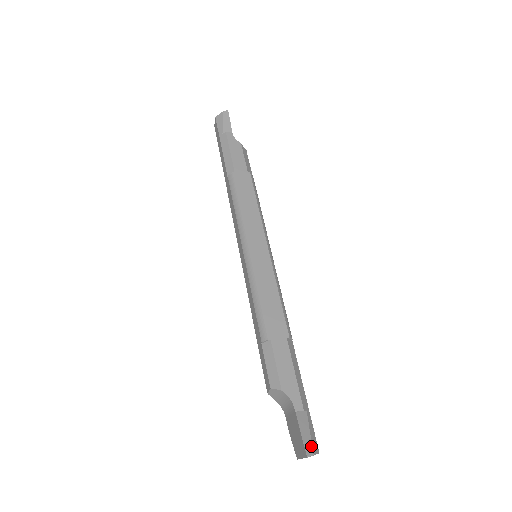
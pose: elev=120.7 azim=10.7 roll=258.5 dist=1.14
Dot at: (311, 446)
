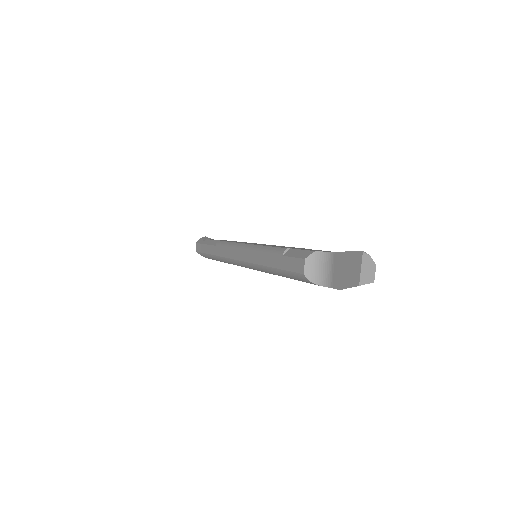
Dot at: occluded
